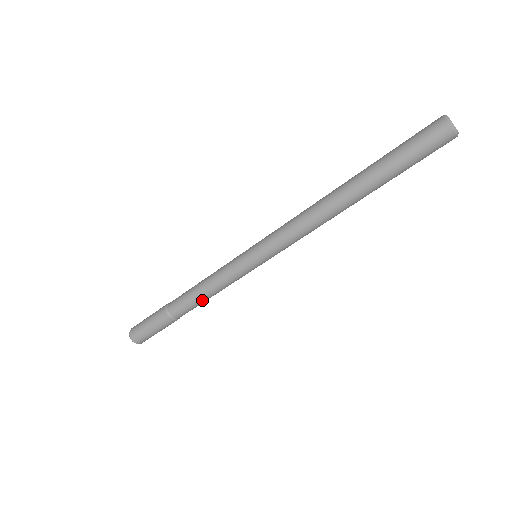
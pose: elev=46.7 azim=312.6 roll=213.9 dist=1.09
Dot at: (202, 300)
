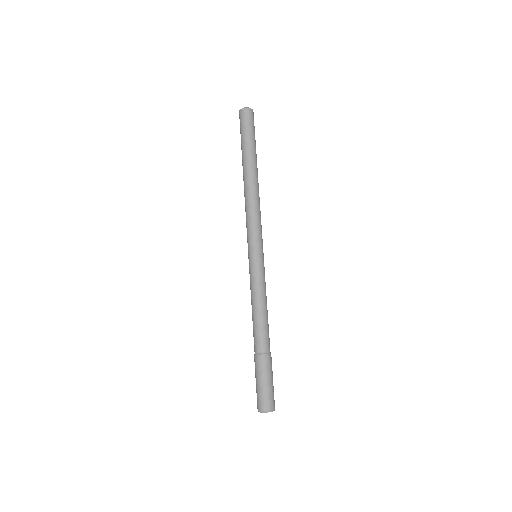
Dot at: (265, 317)
